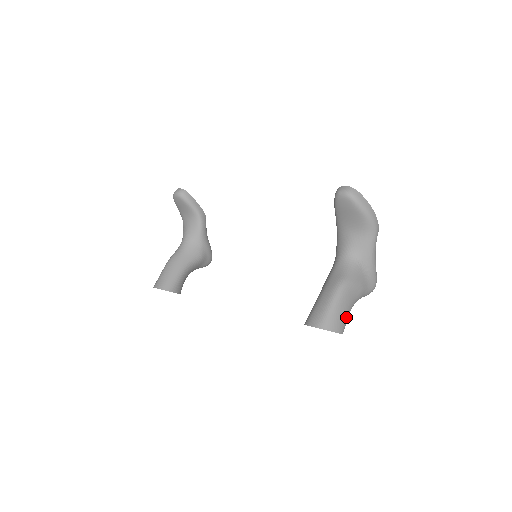
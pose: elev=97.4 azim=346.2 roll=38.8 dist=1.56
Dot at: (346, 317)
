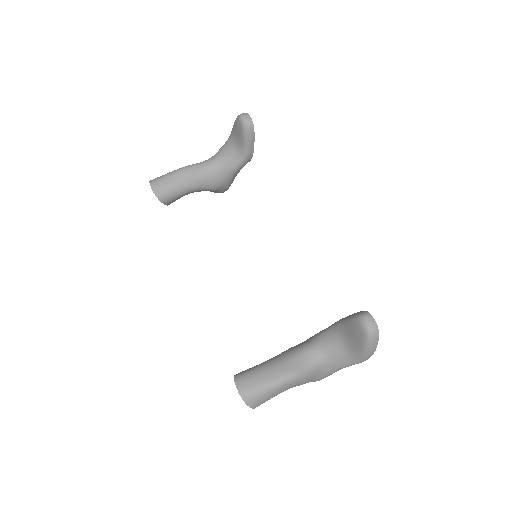
Dot at: occluded
